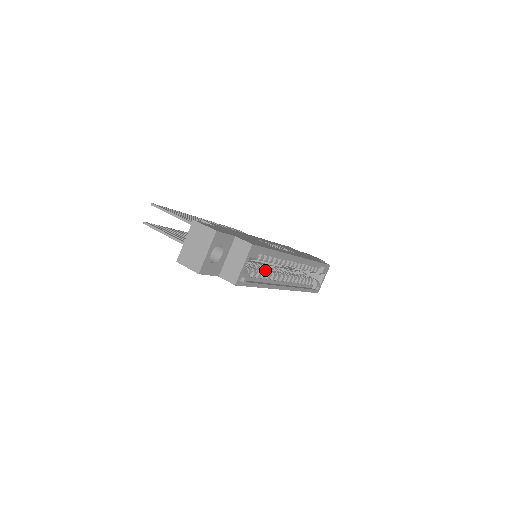
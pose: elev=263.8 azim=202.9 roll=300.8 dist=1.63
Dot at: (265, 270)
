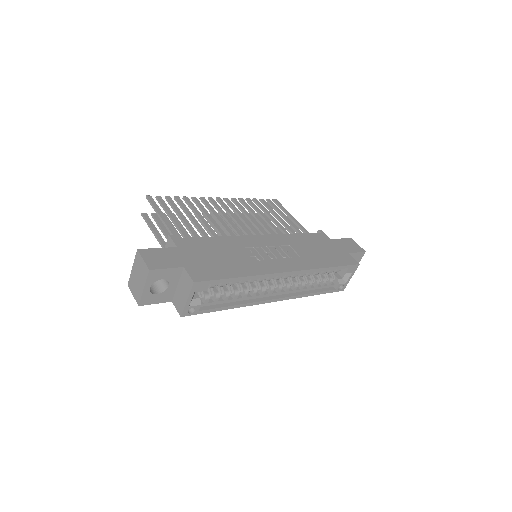
Dot at: (240, 288)
